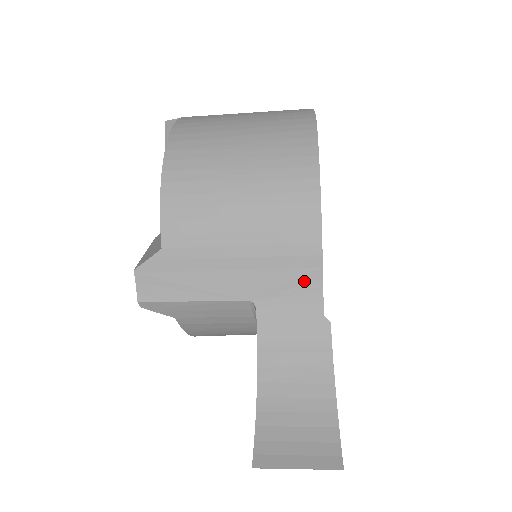
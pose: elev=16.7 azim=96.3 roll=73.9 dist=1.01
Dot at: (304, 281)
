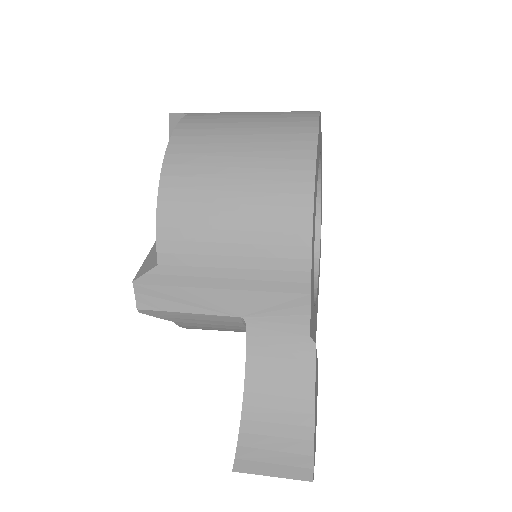
Dot at: (292, 304)
